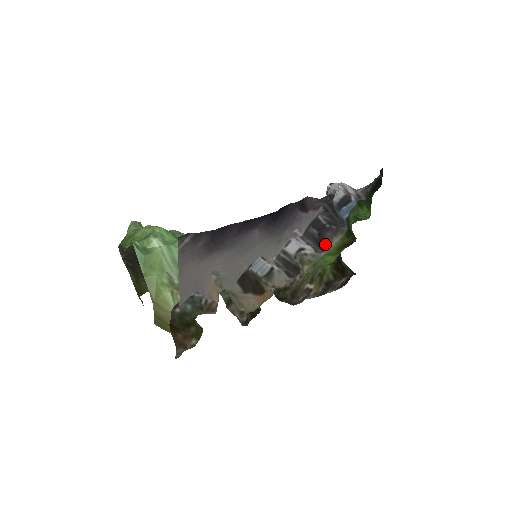
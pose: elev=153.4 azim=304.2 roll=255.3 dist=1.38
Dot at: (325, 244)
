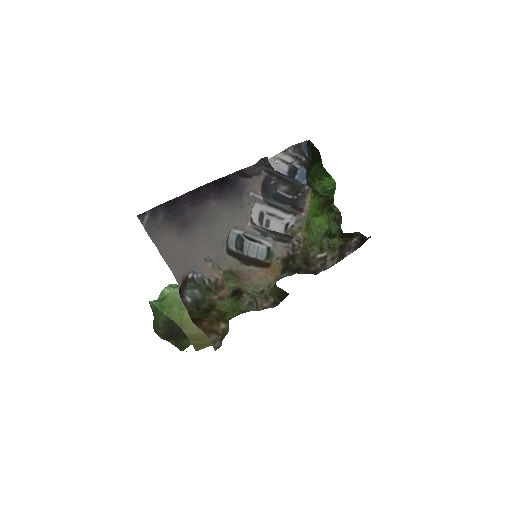
Dot at: (301, 208)
